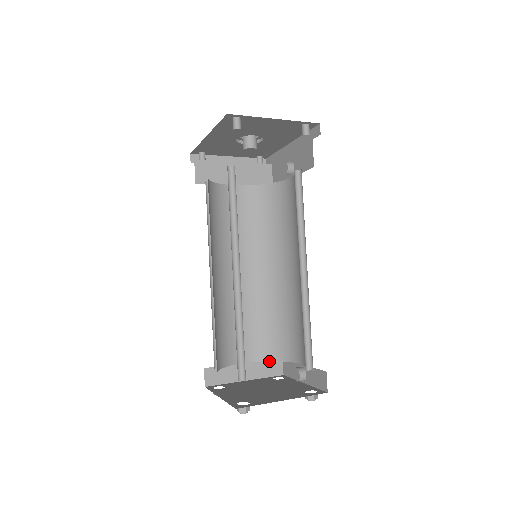
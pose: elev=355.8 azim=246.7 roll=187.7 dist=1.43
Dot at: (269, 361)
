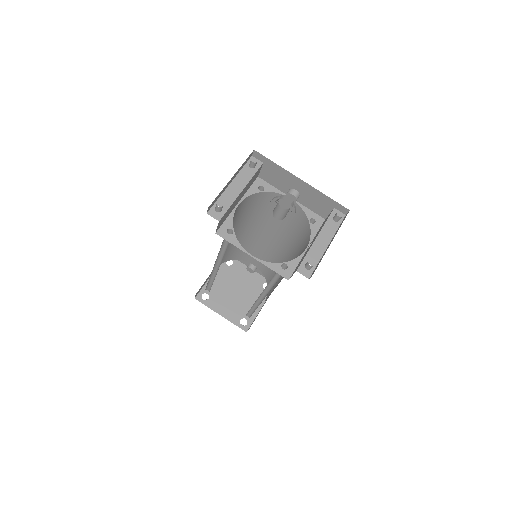
Dot at: occluded
